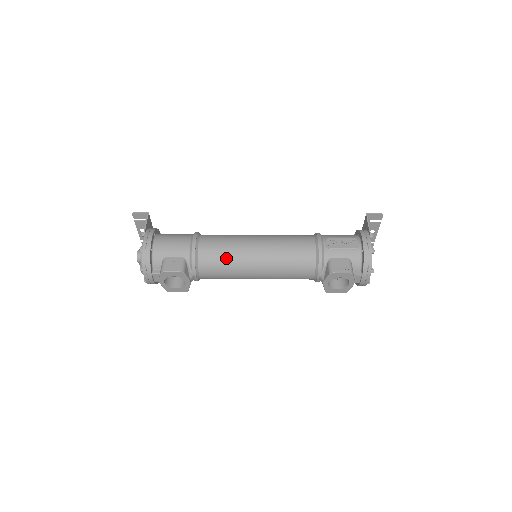
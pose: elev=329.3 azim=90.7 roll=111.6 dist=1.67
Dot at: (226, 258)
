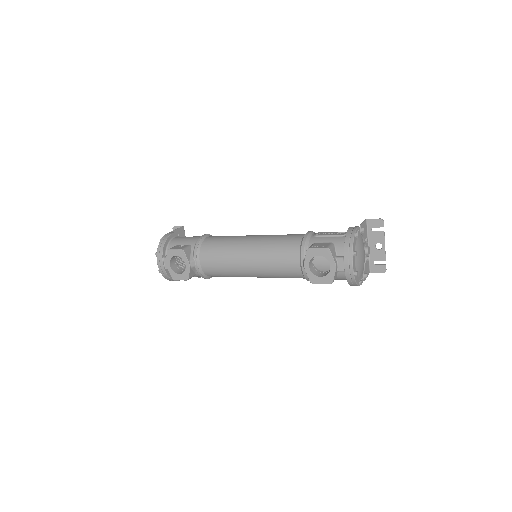
Dot at: (223, 245)
